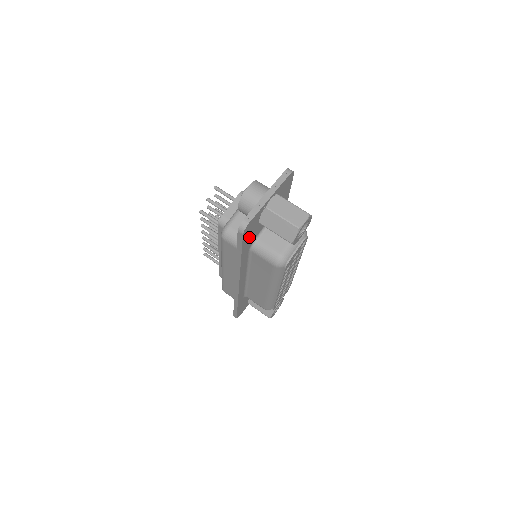
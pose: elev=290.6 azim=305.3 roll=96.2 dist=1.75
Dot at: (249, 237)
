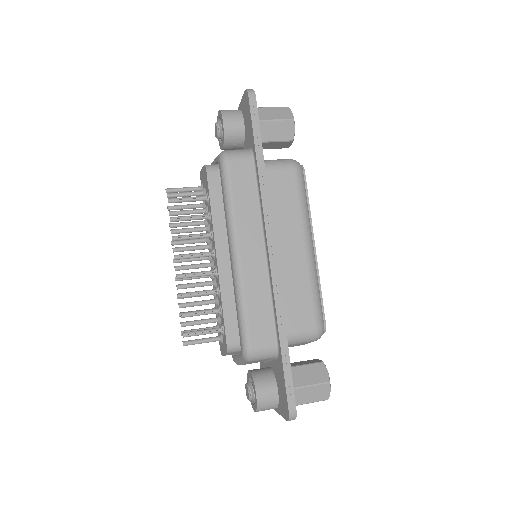
Dot at: occluded
